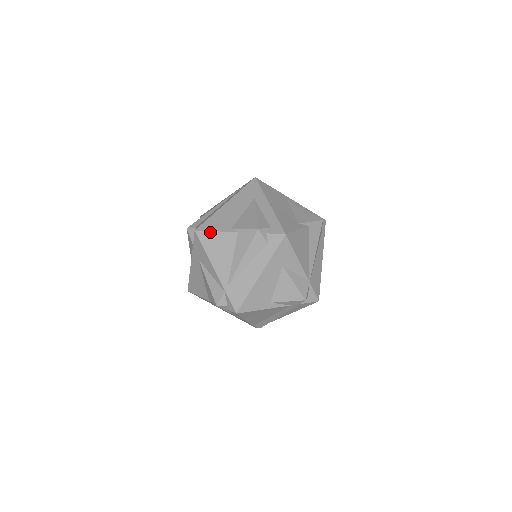
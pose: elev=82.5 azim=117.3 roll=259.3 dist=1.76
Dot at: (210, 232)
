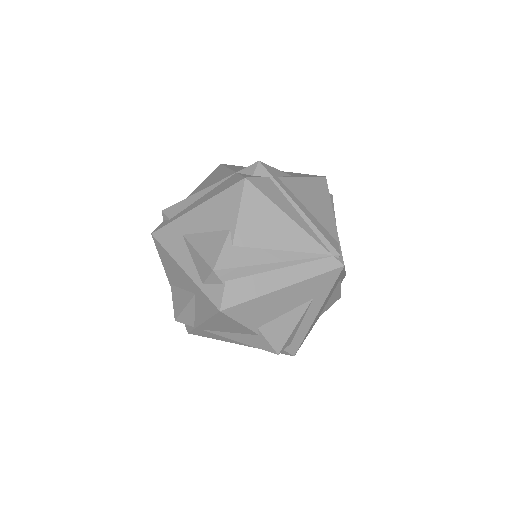
Dot at: (234, 321)
